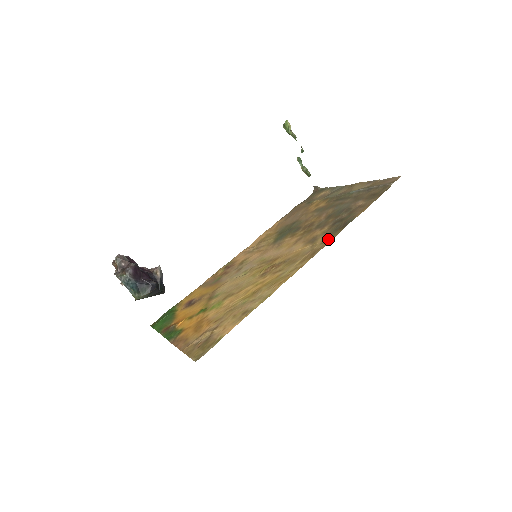
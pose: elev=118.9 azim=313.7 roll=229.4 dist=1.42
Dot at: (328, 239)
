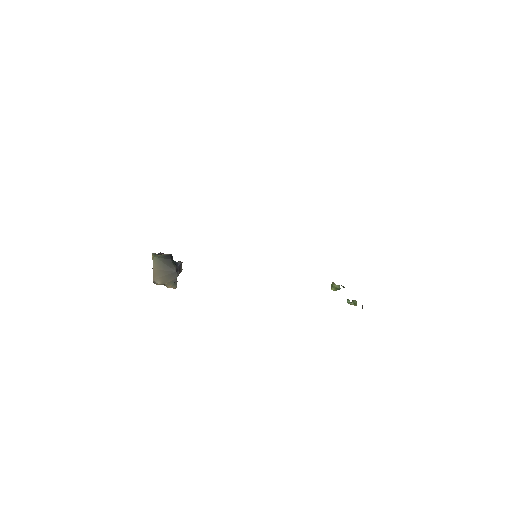
Dot at: occluded
